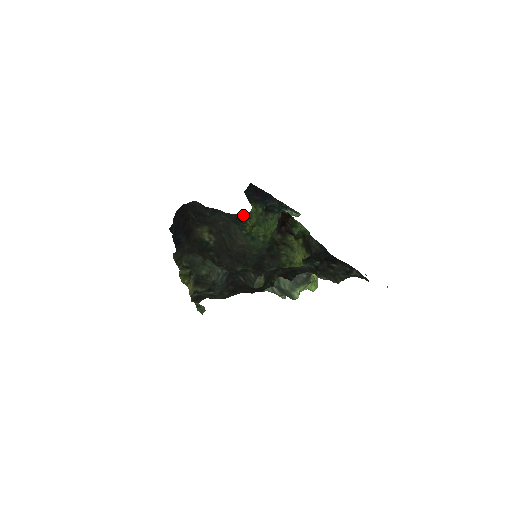
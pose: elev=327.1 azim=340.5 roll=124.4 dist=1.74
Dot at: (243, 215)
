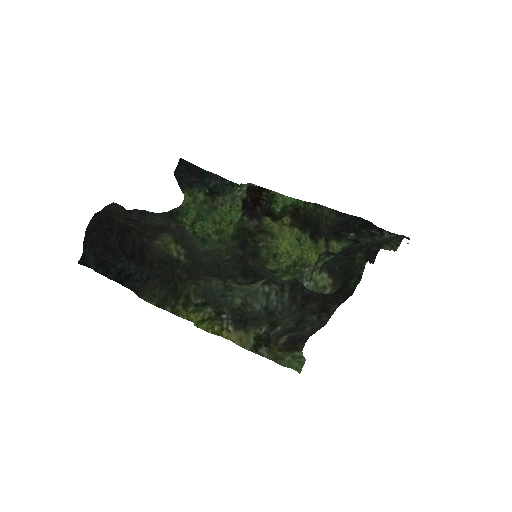
Dot at: (176, 211)
